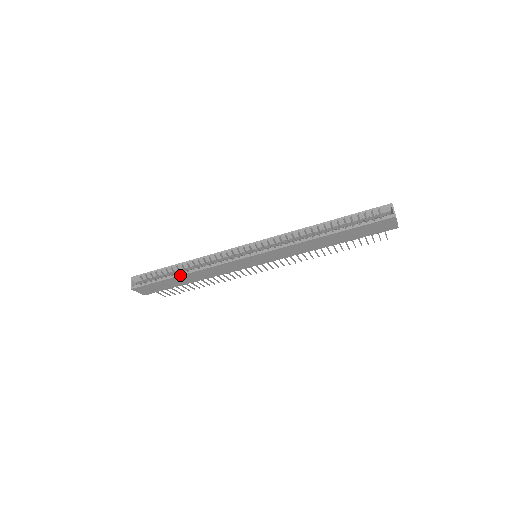
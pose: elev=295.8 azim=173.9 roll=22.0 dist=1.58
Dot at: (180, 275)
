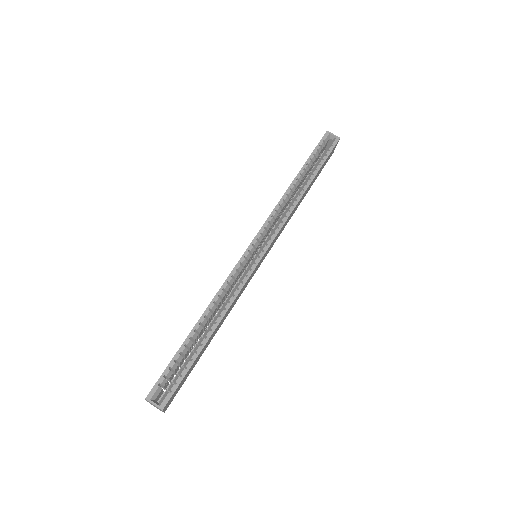
Dot at: (211, 335)
